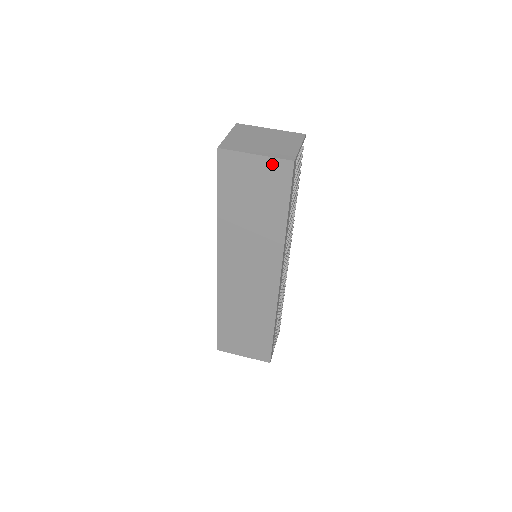
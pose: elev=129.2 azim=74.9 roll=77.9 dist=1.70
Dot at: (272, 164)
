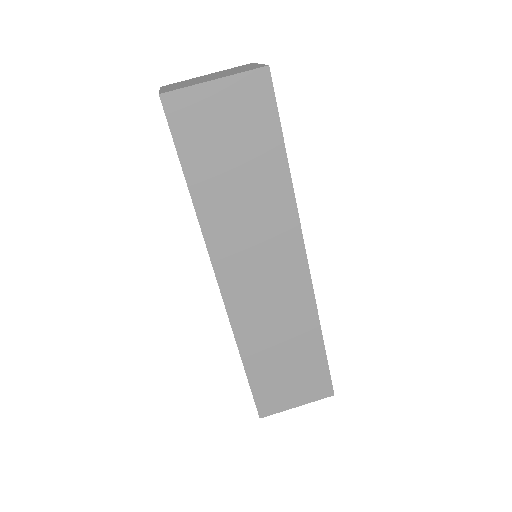
Dot at: (241, 84)
